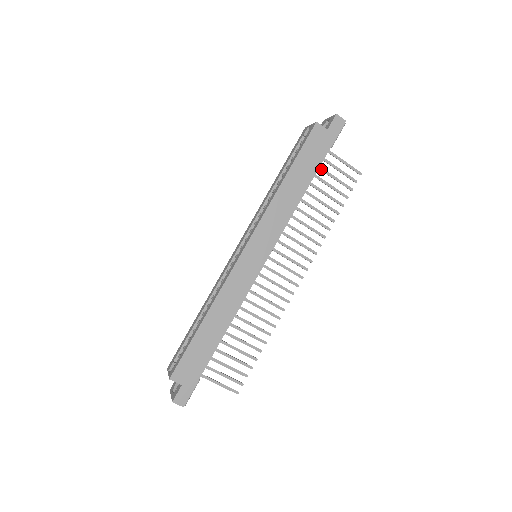
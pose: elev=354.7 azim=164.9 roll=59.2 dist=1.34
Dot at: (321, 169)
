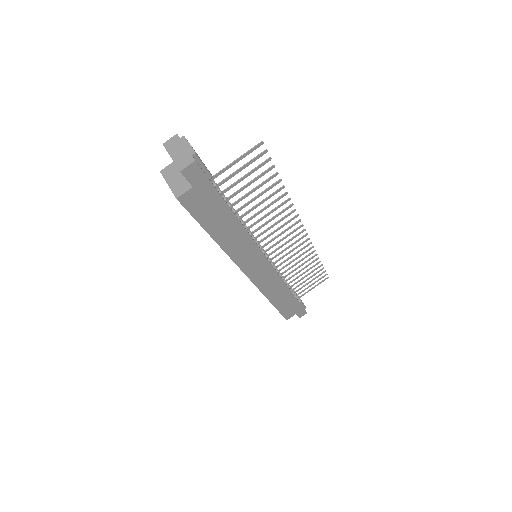
Dot at: (226, 191)
